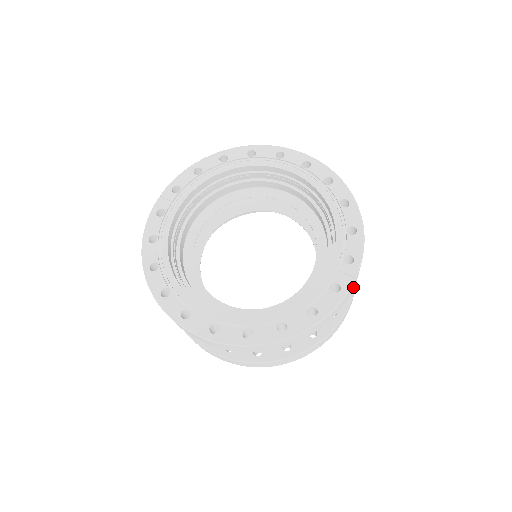
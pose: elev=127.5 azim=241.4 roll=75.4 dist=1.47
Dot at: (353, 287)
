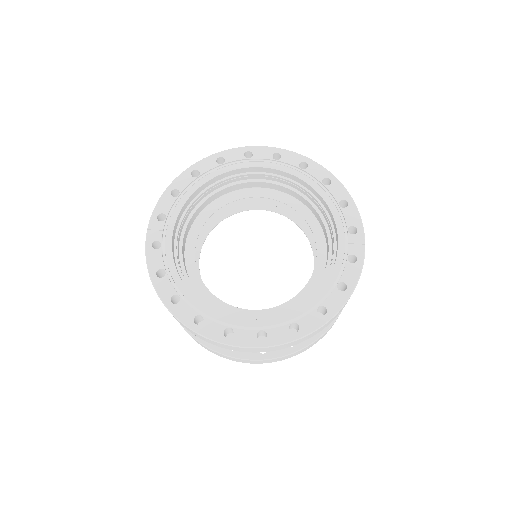
Dot at: occluded
